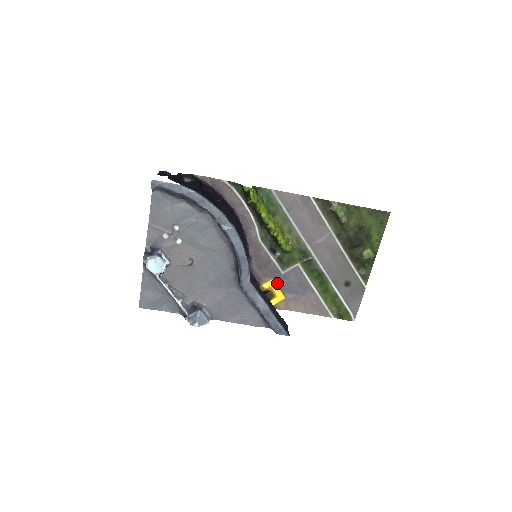
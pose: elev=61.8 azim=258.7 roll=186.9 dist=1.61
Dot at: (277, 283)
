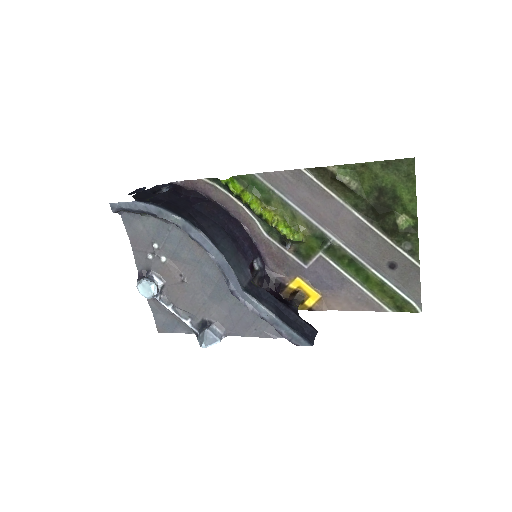
Dot at: (305, 280)
